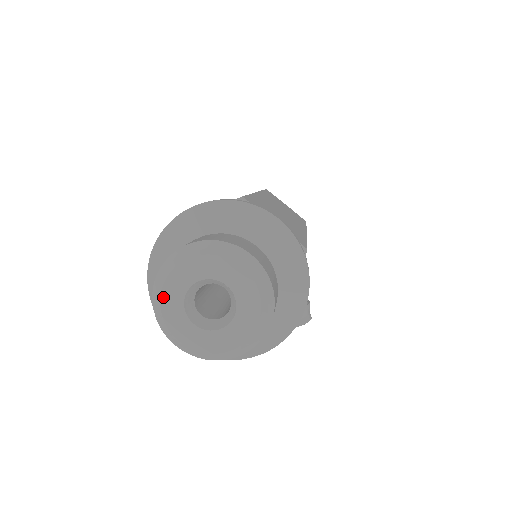
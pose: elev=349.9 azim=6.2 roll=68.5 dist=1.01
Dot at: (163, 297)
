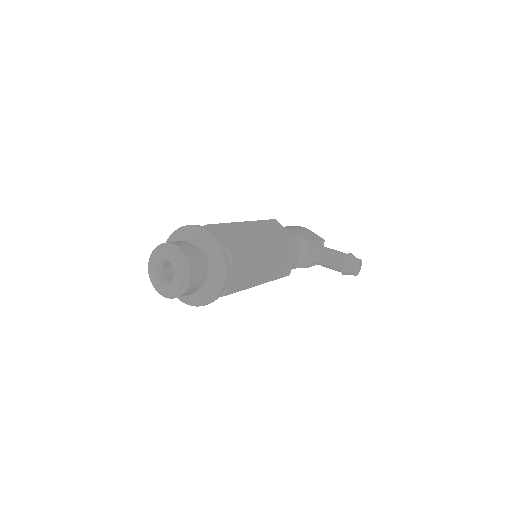
Dot at: (154, 286)
